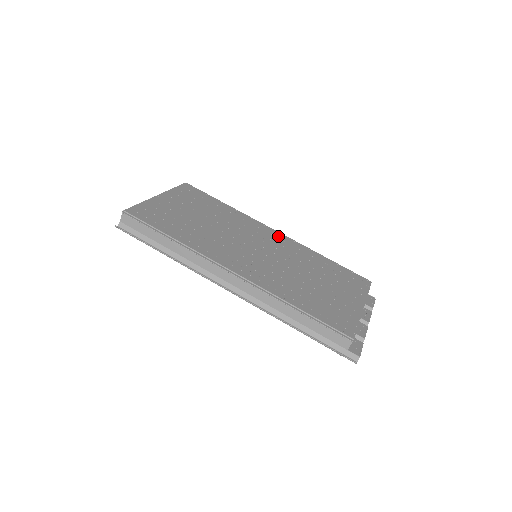
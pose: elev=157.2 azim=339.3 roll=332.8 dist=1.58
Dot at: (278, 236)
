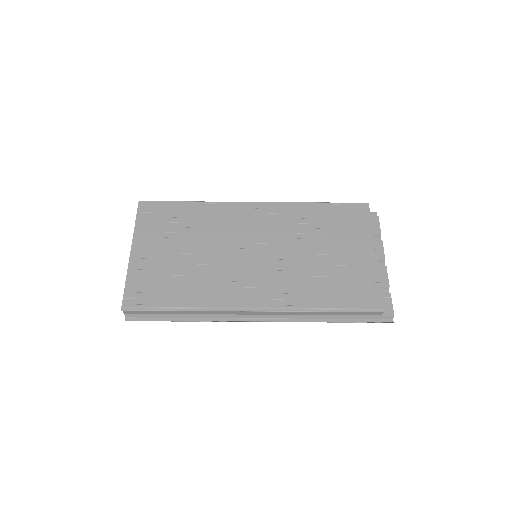
Dot at: (261, 210)
